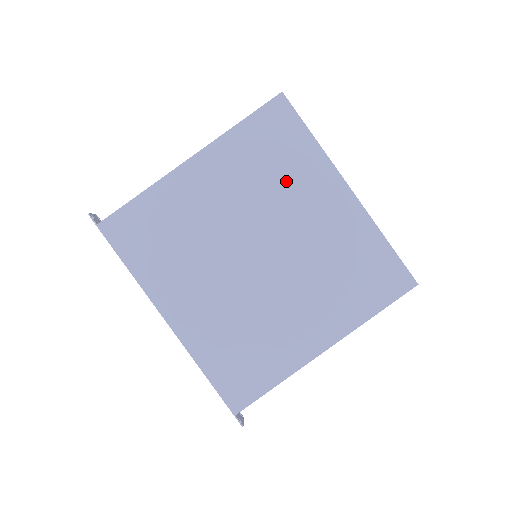
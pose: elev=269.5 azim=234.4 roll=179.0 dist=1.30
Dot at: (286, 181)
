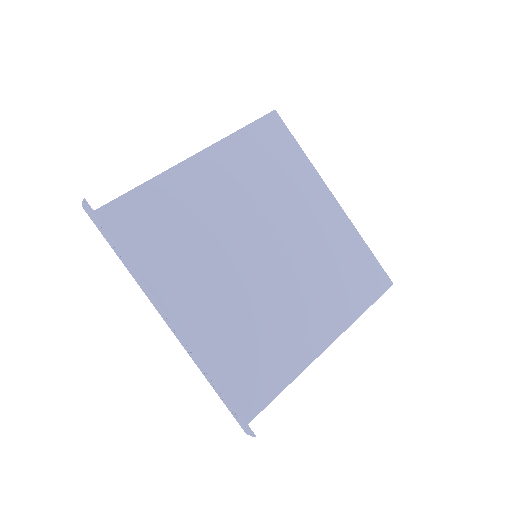
Dot at: (283, 186)
